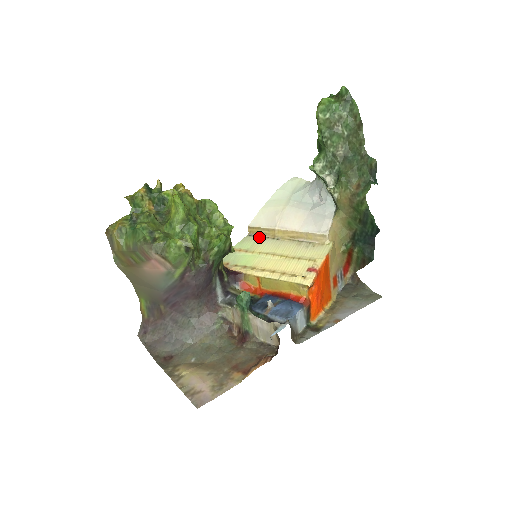
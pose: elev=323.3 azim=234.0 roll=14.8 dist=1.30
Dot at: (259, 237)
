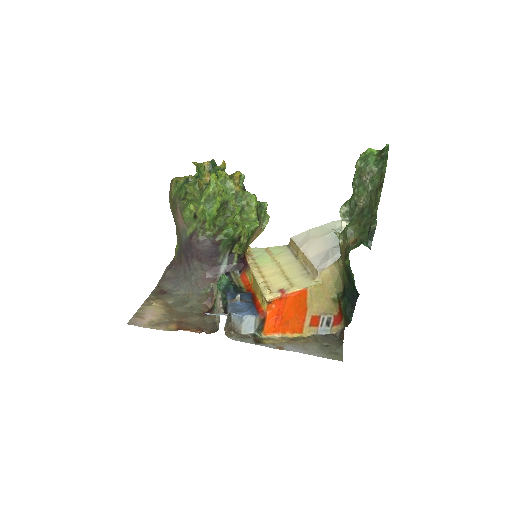
Dot at: (290, 250)
